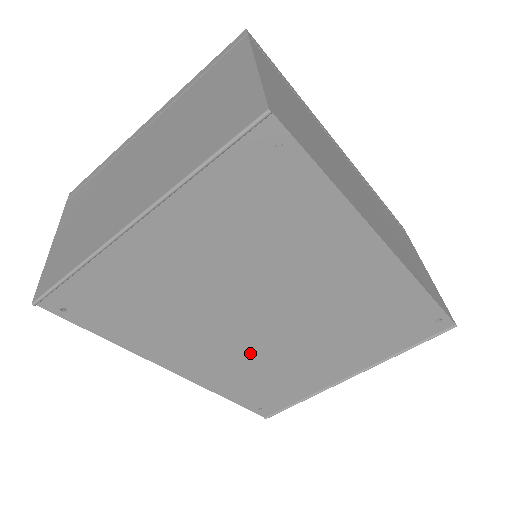
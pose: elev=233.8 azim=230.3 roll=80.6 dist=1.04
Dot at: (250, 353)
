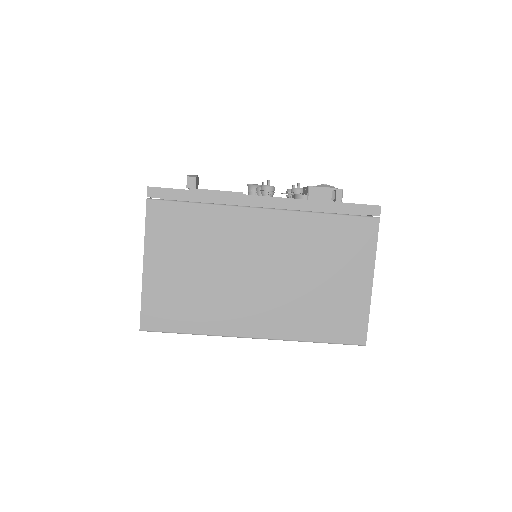
Dot at: occluded
